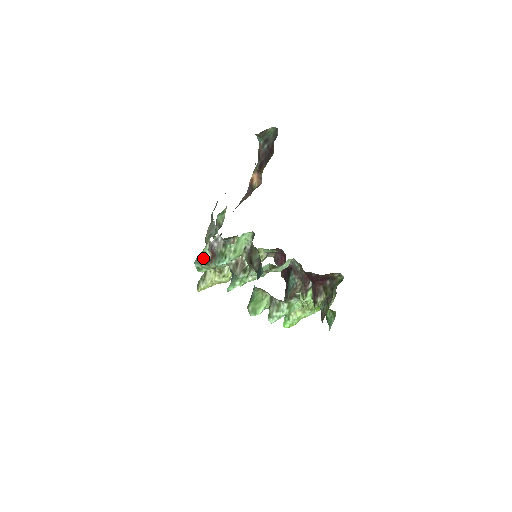
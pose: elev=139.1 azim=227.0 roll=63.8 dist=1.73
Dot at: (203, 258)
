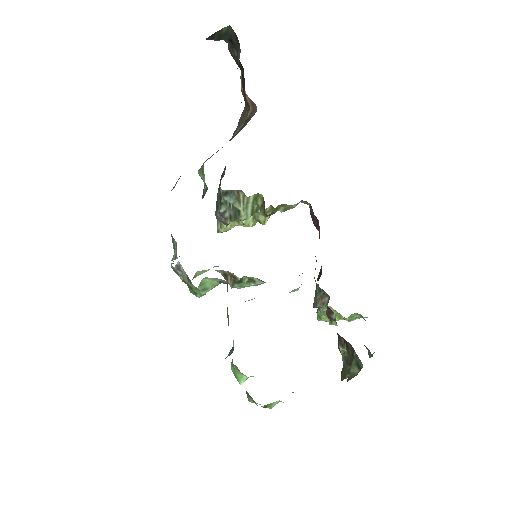
Dot at: (176, 273)
